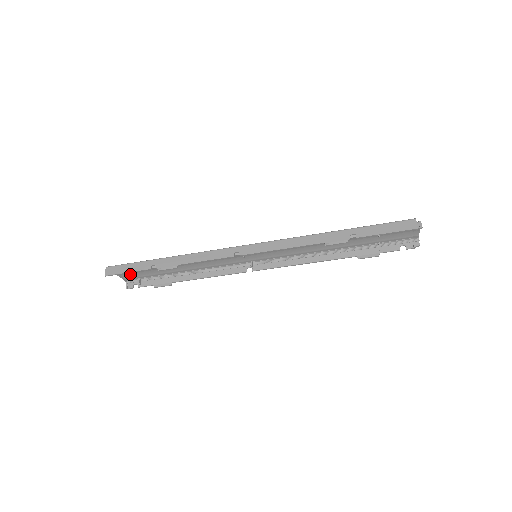
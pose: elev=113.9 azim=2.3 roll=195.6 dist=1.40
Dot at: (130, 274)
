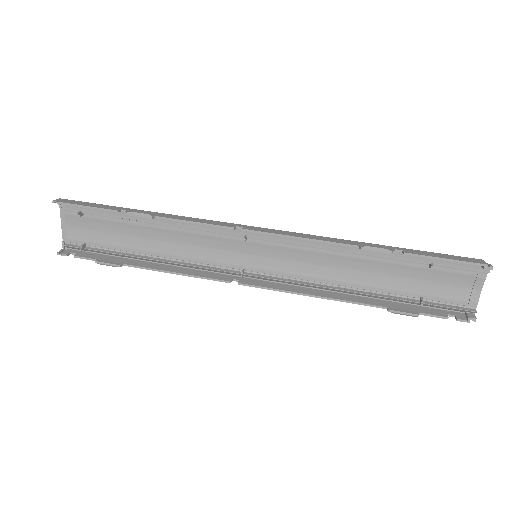
Dot at: (79, 230)
